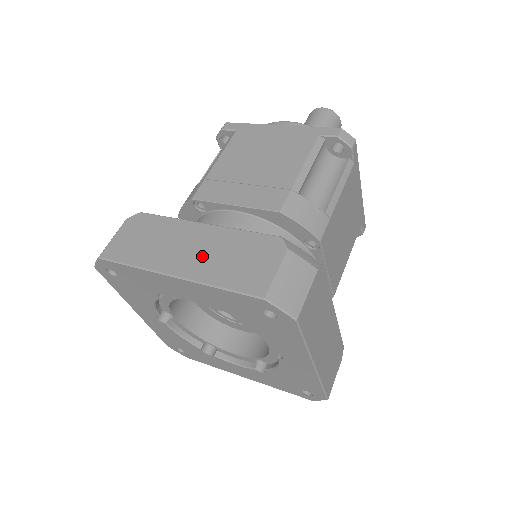
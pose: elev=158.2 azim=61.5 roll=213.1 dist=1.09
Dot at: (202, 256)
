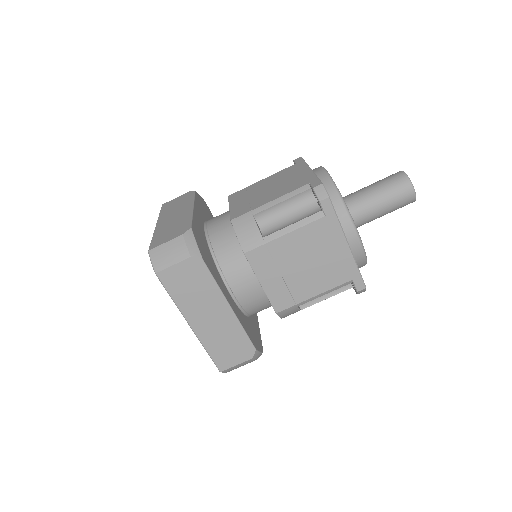
Dot at: (170, 221)
